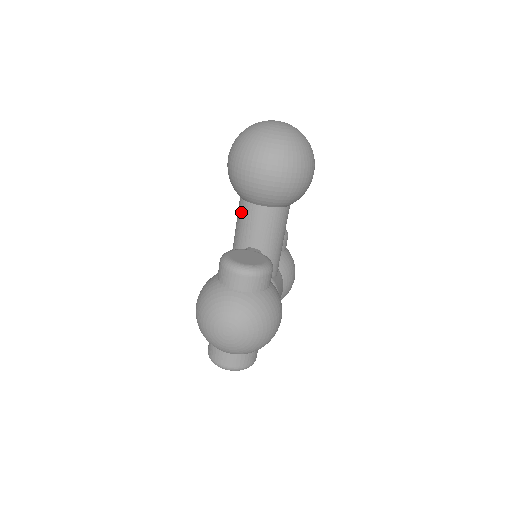
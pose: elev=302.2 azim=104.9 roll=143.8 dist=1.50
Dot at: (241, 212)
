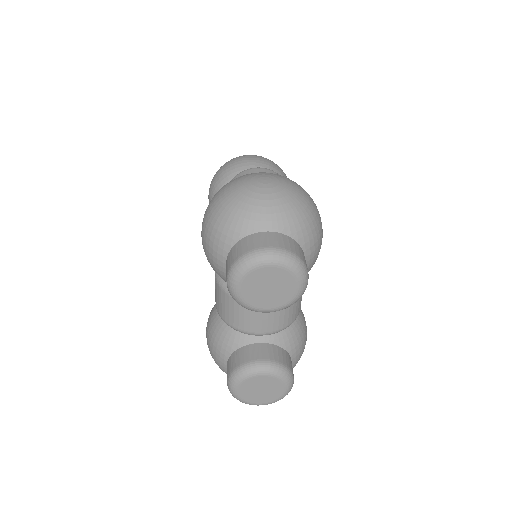
Dot at: occluded
